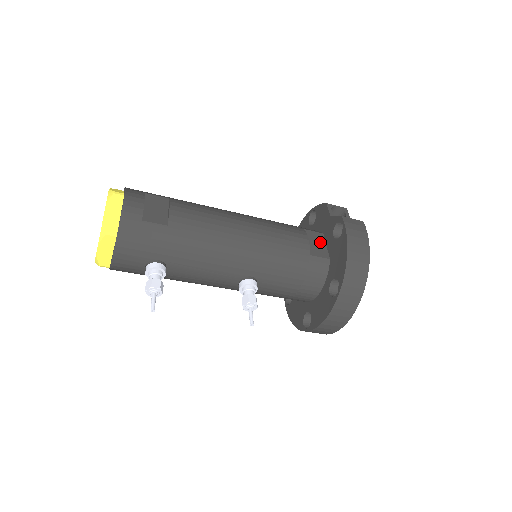
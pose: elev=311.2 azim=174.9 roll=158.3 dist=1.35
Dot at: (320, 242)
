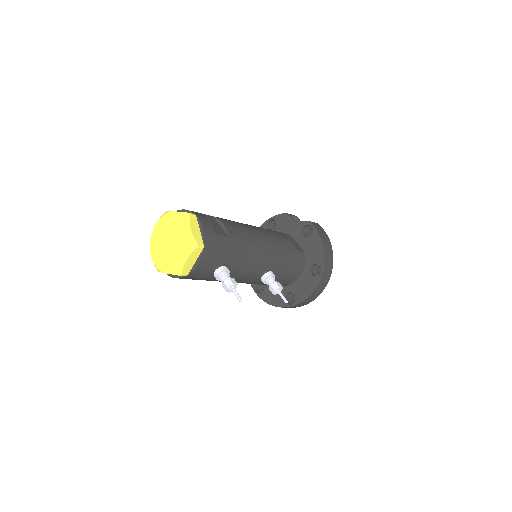
Dot at: (293, 241)
